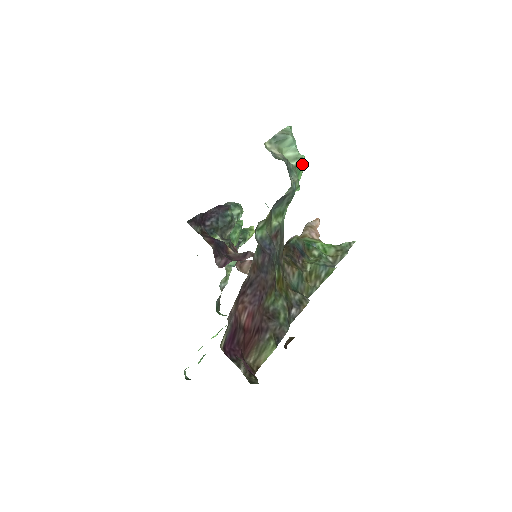
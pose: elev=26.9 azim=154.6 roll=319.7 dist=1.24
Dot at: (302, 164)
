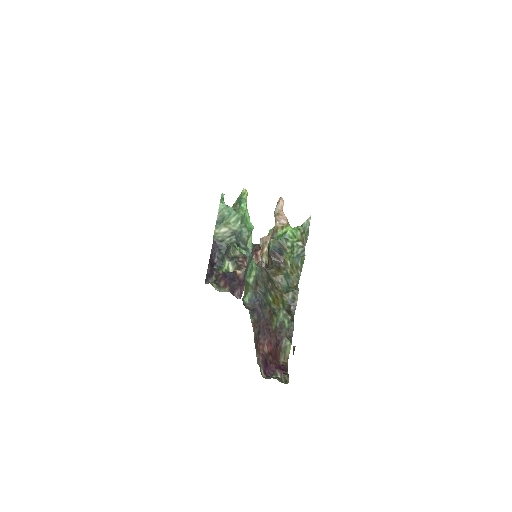
Dot at: (245, 213)
